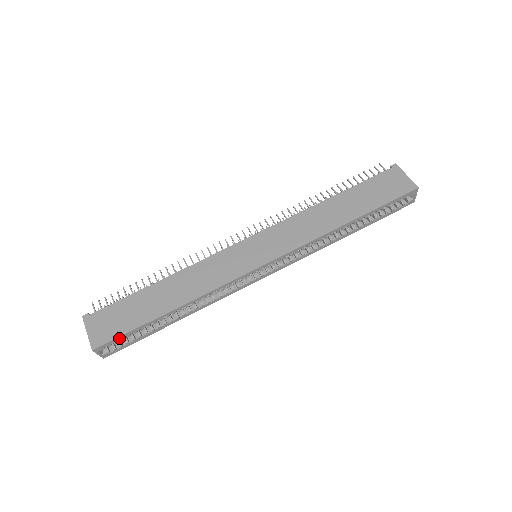
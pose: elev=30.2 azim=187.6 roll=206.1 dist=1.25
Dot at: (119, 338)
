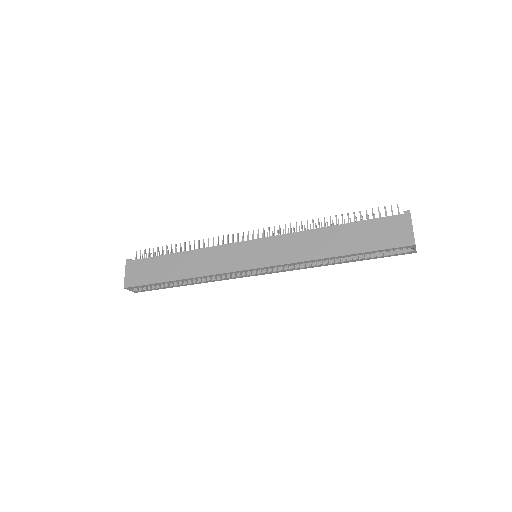
Dot at: (142, 286)
